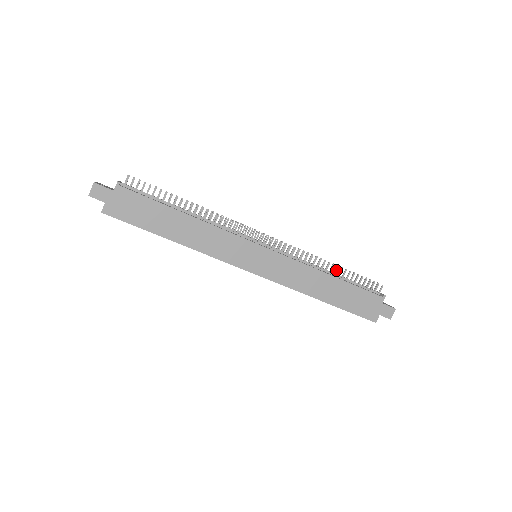
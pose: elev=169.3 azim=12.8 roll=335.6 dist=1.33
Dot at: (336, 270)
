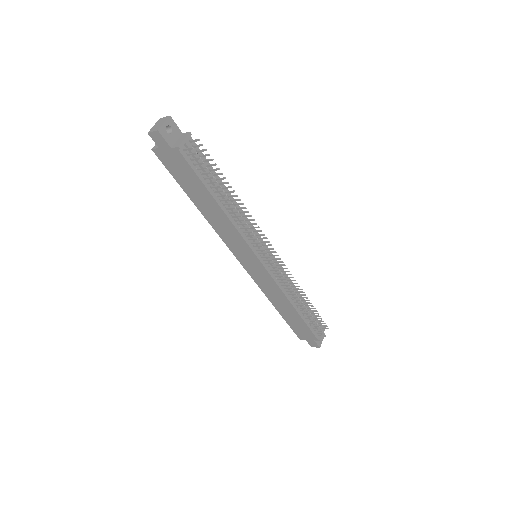
Dot at: (303, 308)
